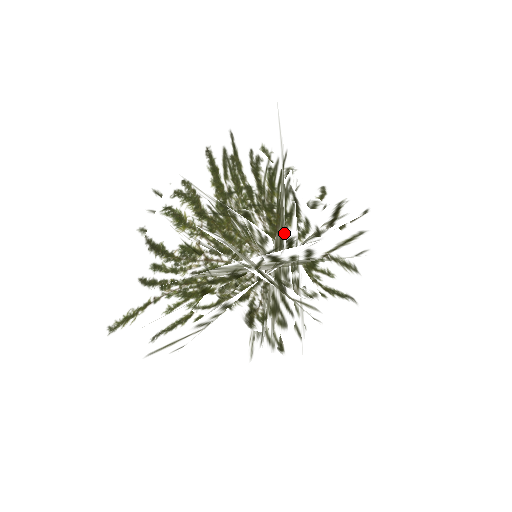
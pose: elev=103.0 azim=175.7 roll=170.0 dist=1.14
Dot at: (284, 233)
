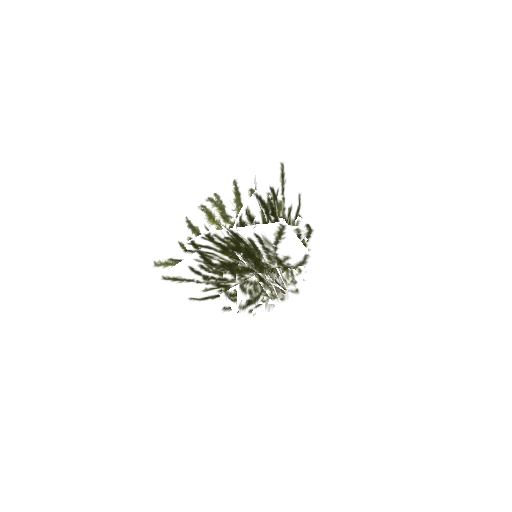
Dot at: (238, 217)
